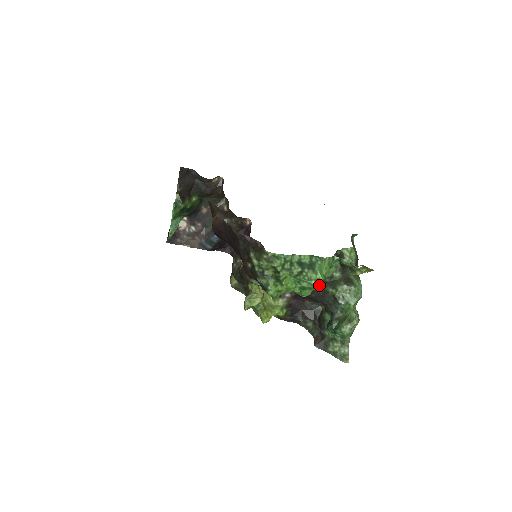
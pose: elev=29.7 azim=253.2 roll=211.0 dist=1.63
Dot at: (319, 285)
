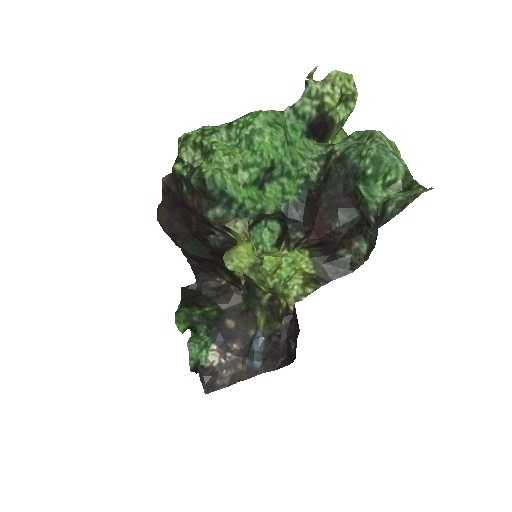
Dot at: (266, 122)
